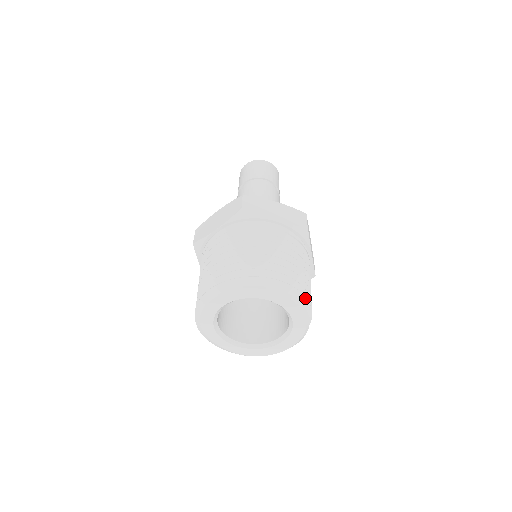
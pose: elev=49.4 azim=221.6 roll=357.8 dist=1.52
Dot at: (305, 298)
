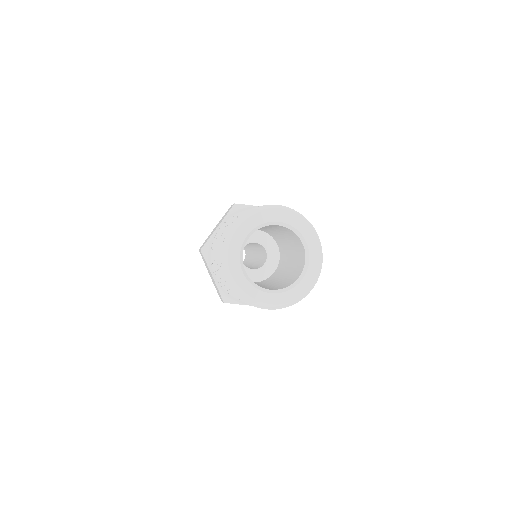
Dot at: (309, 222)
